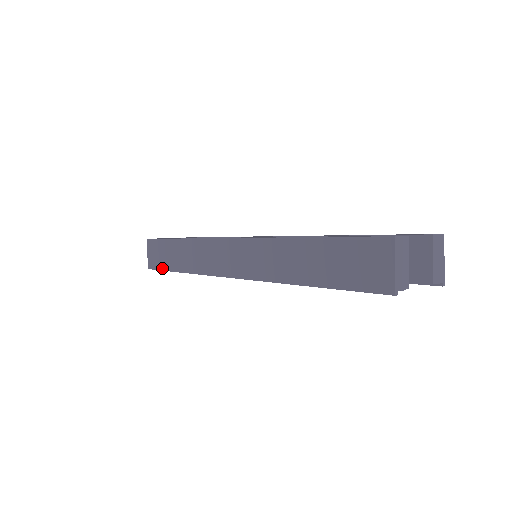
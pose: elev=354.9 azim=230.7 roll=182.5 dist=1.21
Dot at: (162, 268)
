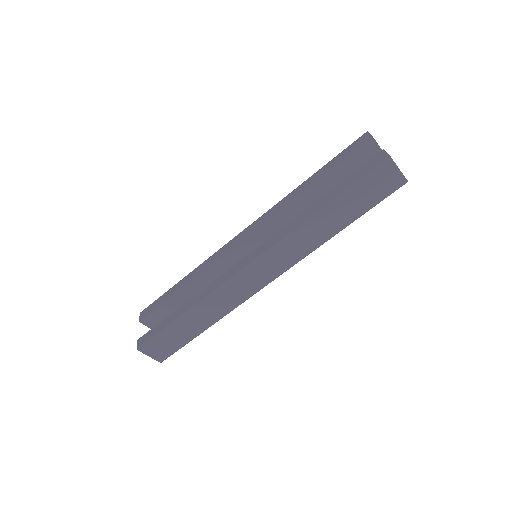
Dot at: (181, 346)
